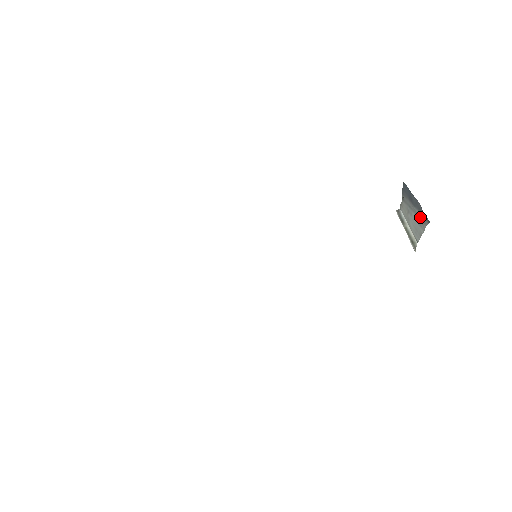
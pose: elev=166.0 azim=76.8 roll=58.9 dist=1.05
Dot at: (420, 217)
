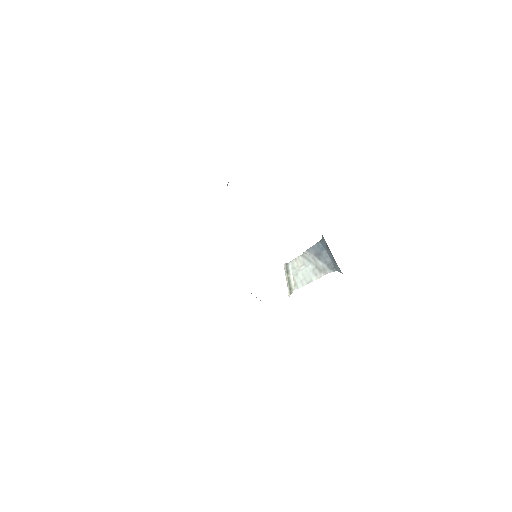
Dot at: (321, 268)
